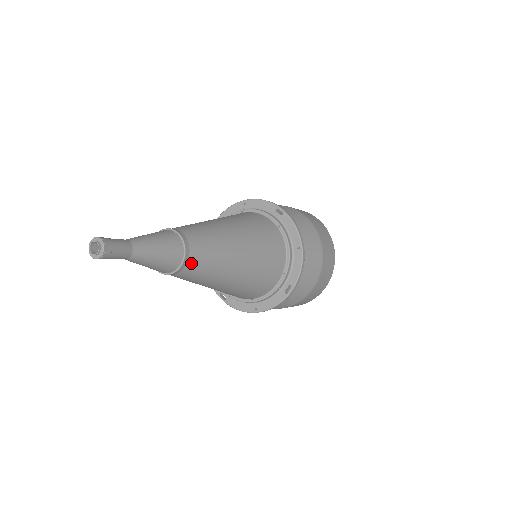
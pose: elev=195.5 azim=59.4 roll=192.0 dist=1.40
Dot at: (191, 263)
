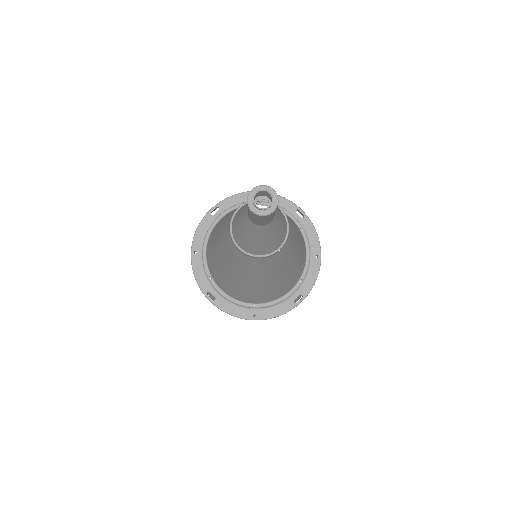
Dot at: (283, 248)
